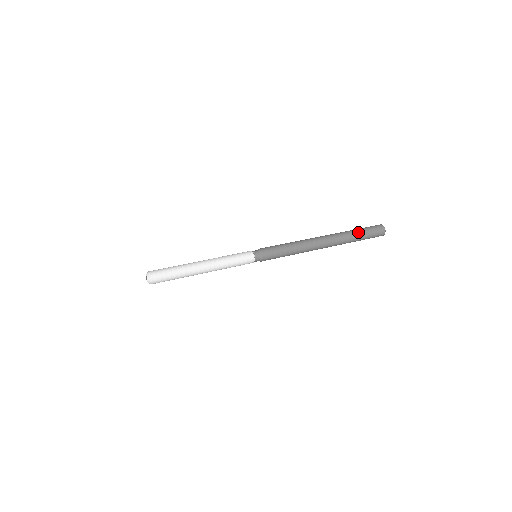
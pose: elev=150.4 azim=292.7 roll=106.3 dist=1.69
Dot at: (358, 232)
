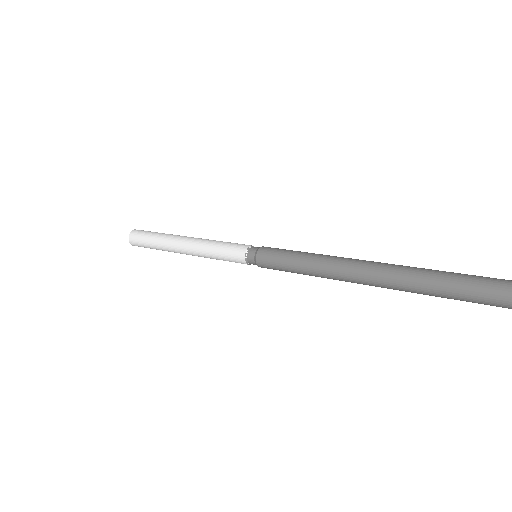
Dot at: (464, 274)
